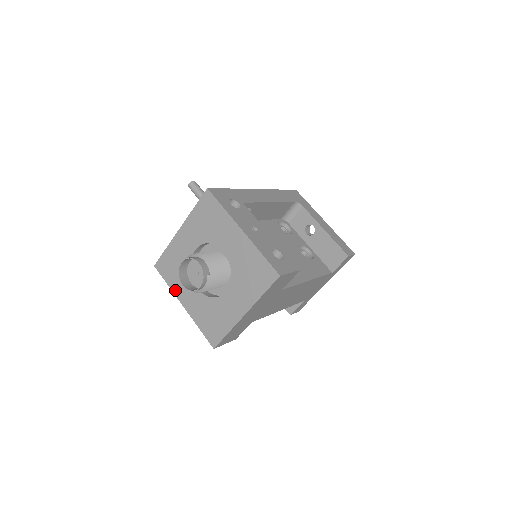
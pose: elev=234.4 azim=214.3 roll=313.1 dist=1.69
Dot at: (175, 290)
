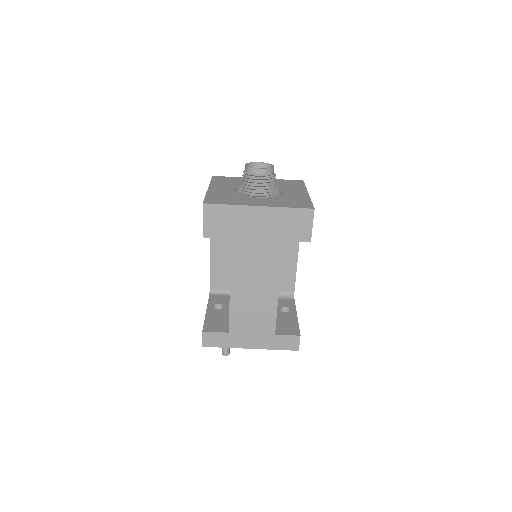
Dot at: (213, 184)
